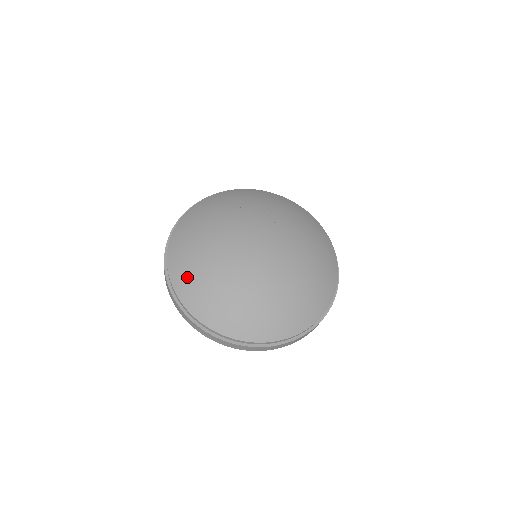
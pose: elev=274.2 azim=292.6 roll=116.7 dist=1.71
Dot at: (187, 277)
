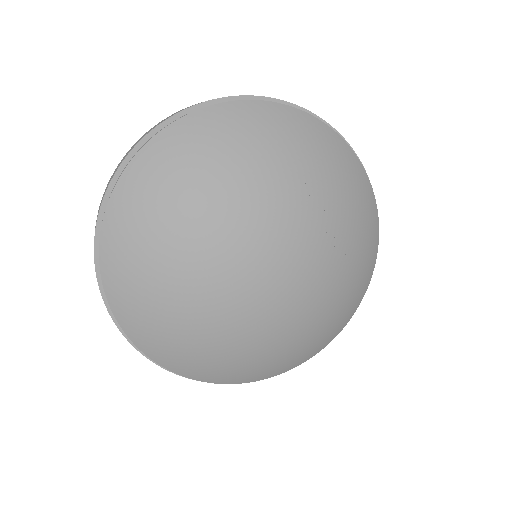
Dot at: (129, 279)
